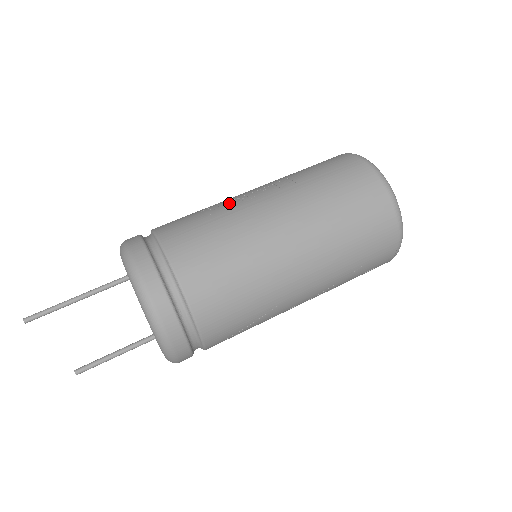
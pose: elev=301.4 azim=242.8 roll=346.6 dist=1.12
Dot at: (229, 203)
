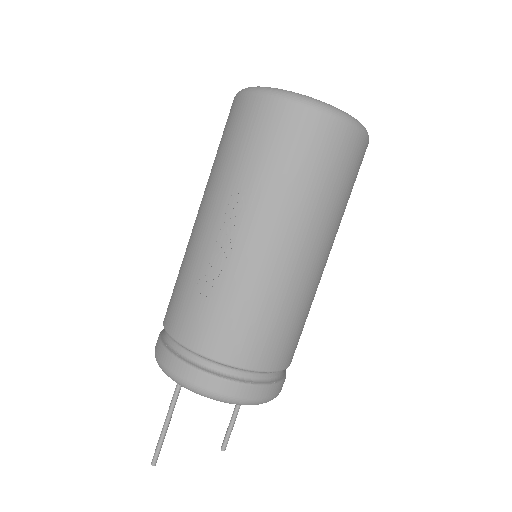
Dot at: (214, 264)
